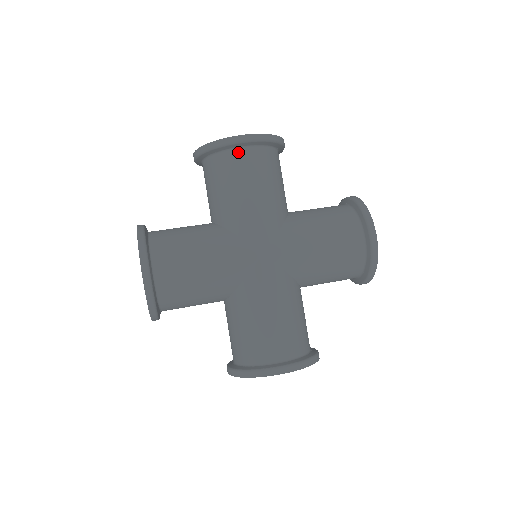
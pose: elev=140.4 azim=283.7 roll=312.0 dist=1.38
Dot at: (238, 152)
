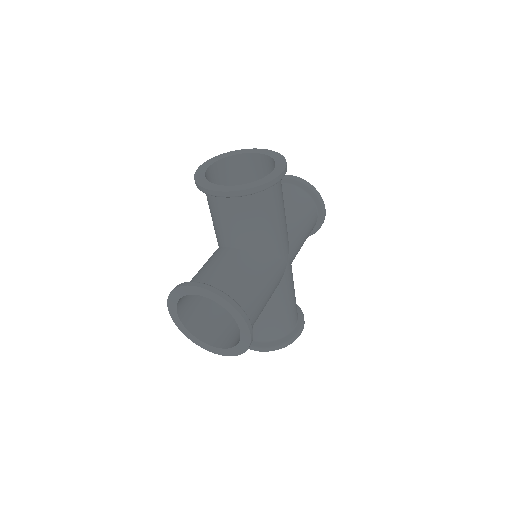
Dot at: (273, 187)
